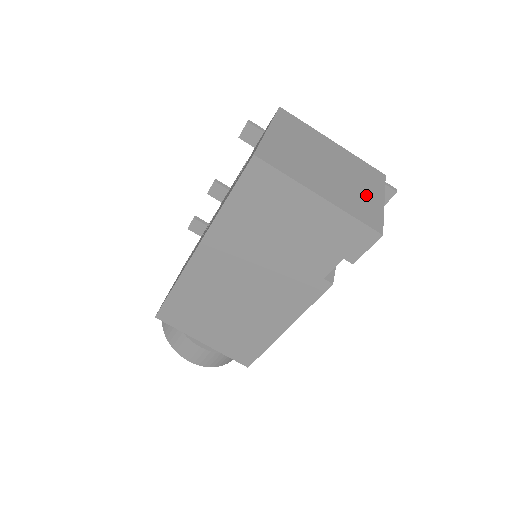
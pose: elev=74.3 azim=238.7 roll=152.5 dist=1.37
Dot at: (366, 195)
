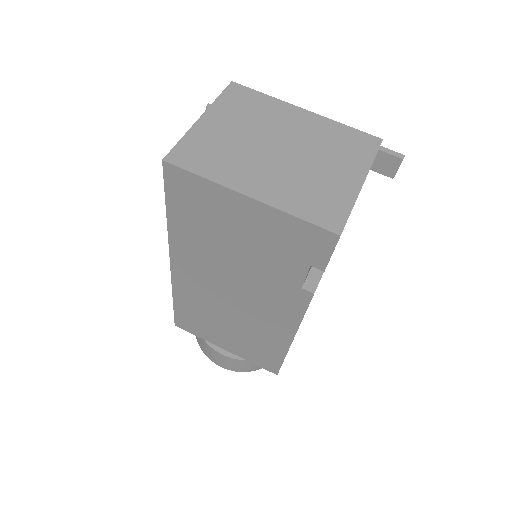
Dot at: (333, 179)
